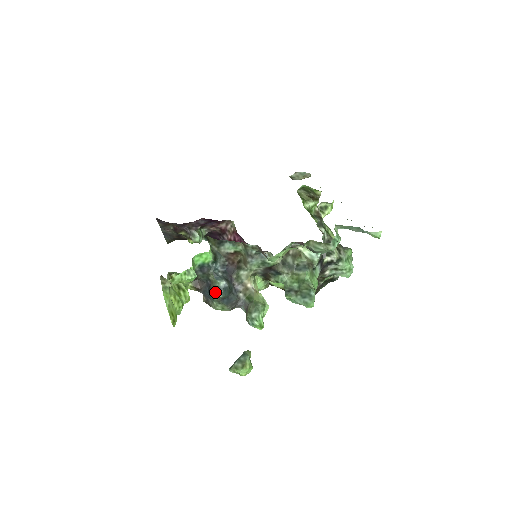
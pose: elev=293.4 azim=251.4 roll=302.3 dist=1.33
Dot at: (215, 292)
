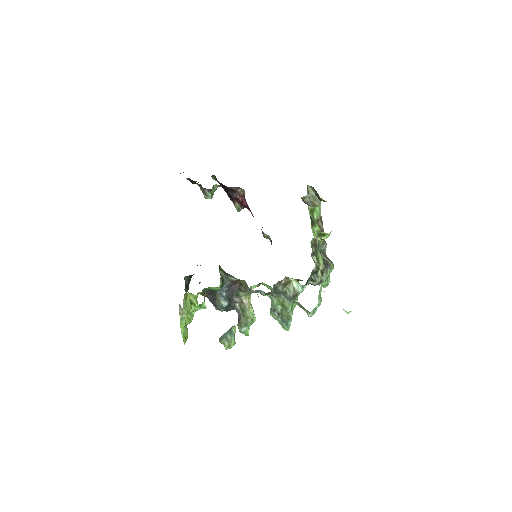
Dot at: (218, 308)
